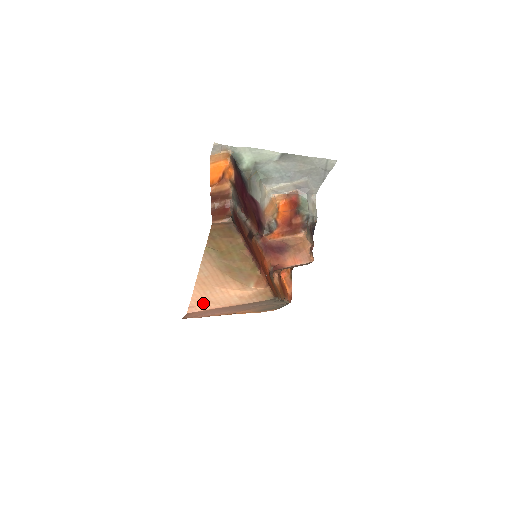
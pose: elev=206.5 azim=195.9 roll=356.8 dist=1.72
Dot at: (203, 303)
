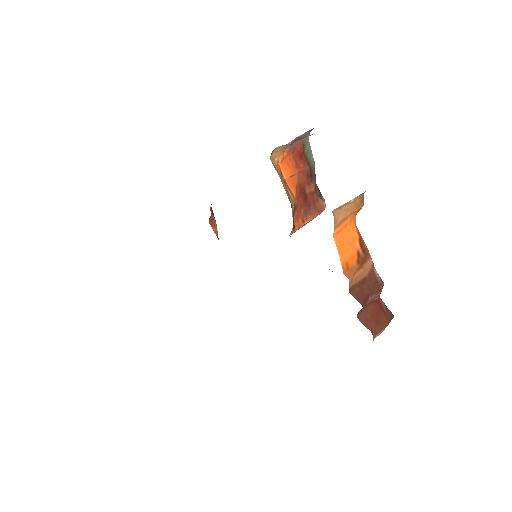
Dot at: occluded
